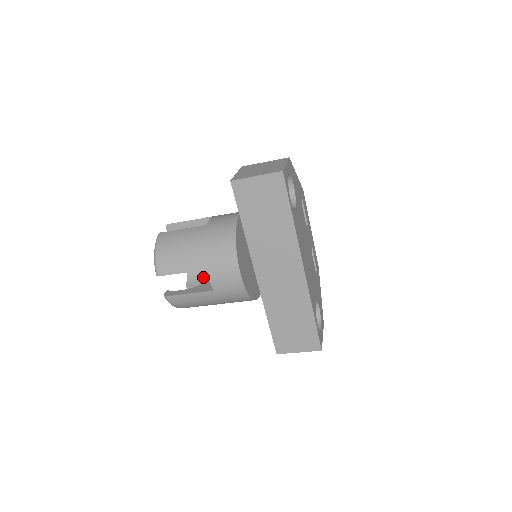
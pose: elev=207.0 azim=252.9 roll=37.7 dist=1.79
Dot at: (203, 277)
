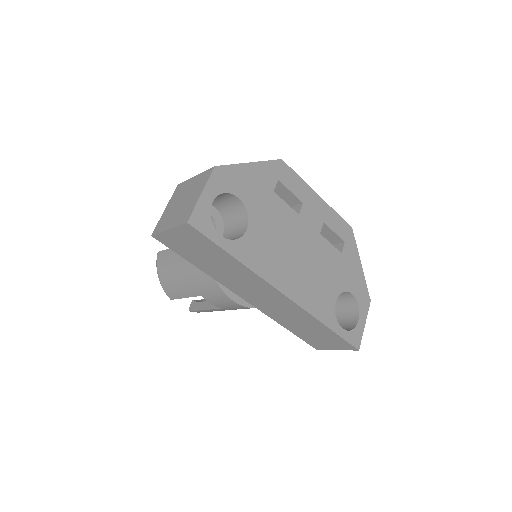
Dot at: occluded
